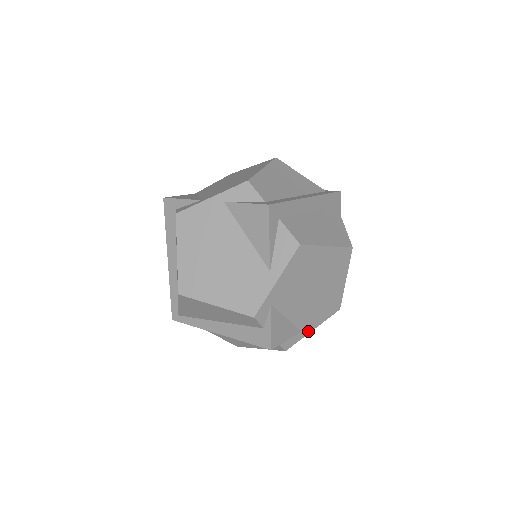
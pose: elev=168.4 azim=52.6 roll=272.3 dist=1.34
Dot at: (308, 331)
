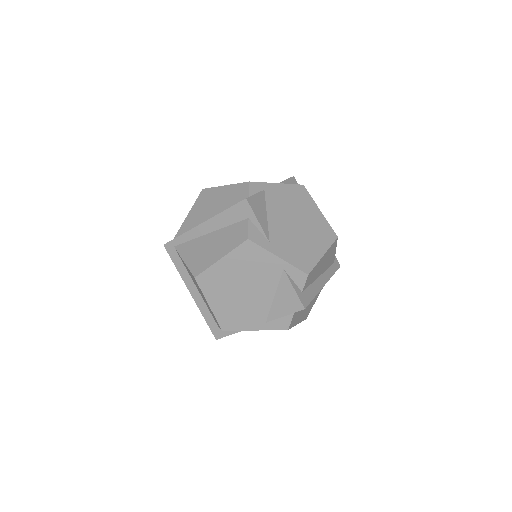
Dot at: (274, 252)
